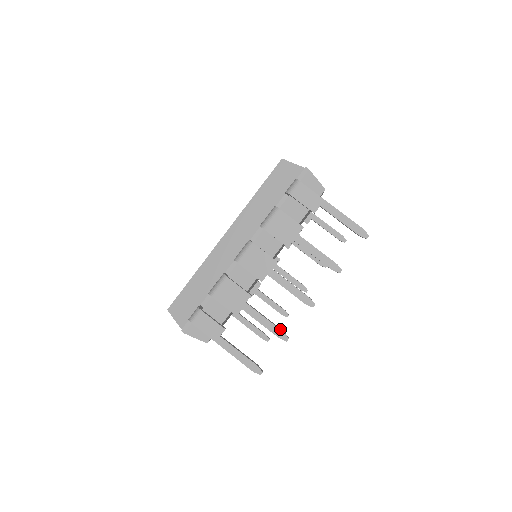
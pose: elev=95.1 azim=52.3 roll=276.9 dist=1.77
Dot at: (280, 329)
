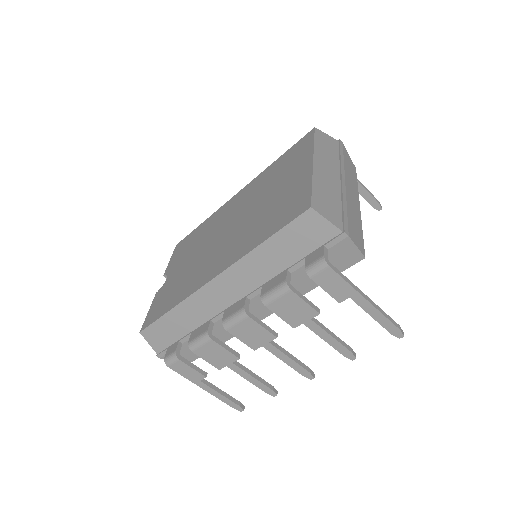
Dot at: (269, 387)
